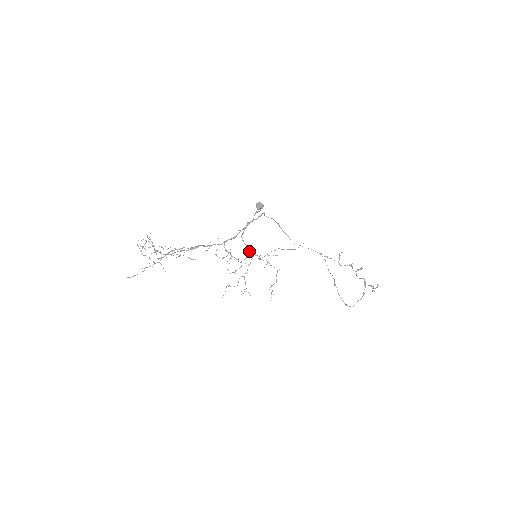
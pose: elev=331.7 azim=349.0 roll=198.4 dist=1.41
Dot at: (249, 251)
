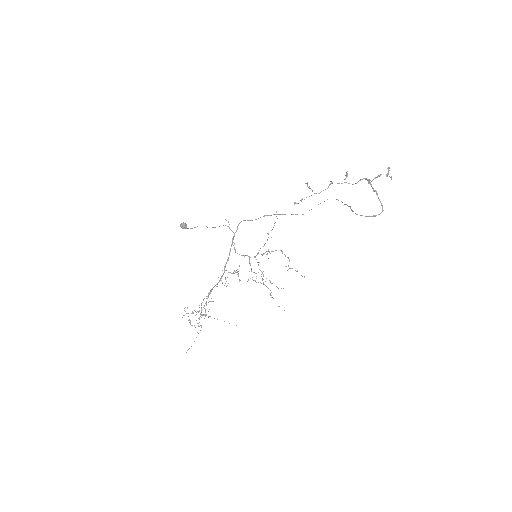
Dot at: (249, 258)
